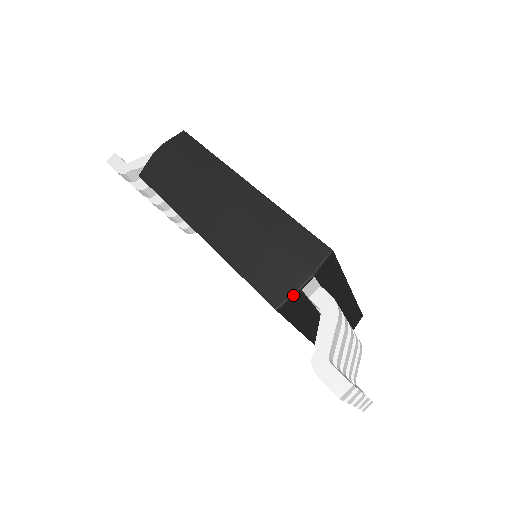
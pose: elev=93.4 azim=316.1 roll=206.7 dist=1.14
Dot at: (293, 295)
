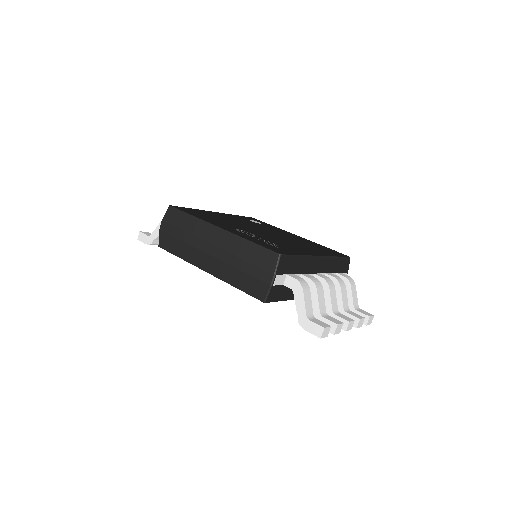
Dot at: (269, 291)
